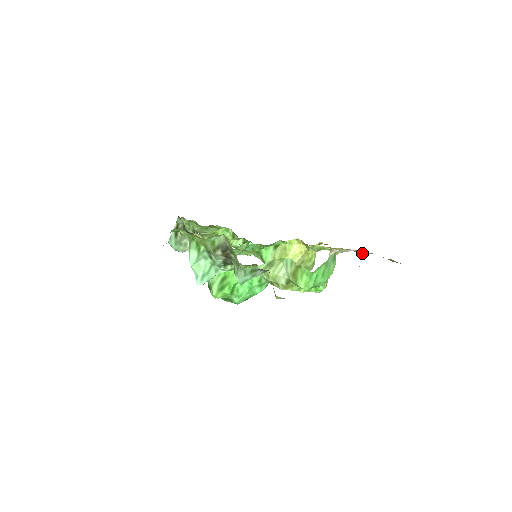
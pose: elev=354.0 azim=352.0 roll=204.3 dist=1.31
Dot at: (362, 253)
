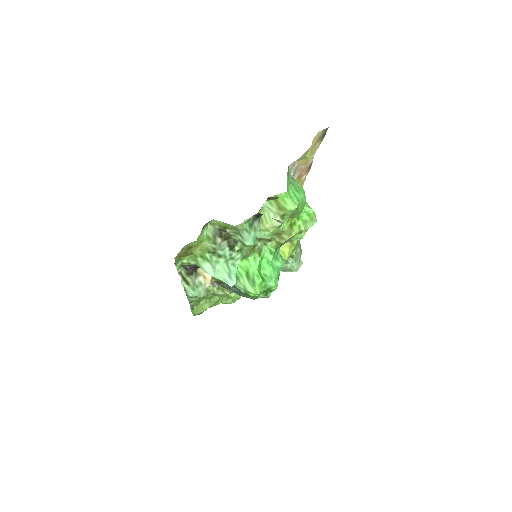
Dot at: (309, 169)
